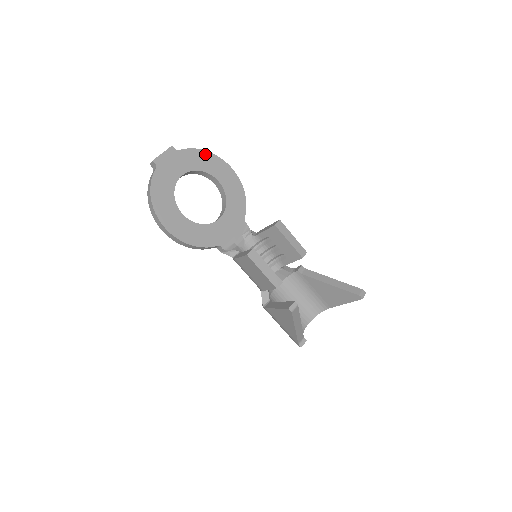
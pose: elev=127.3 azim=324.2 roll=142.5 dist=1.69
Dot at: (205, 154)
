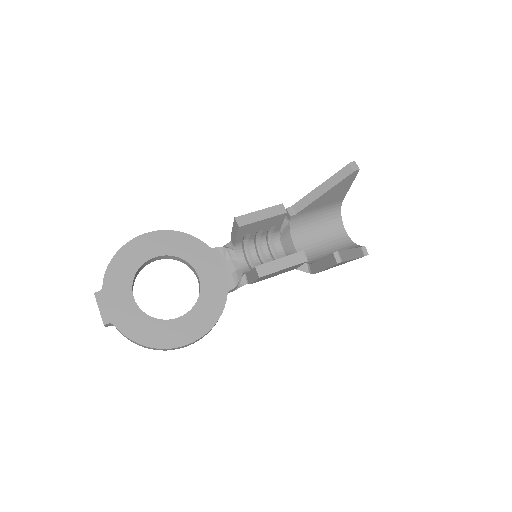
Dot at: (118, 258)
